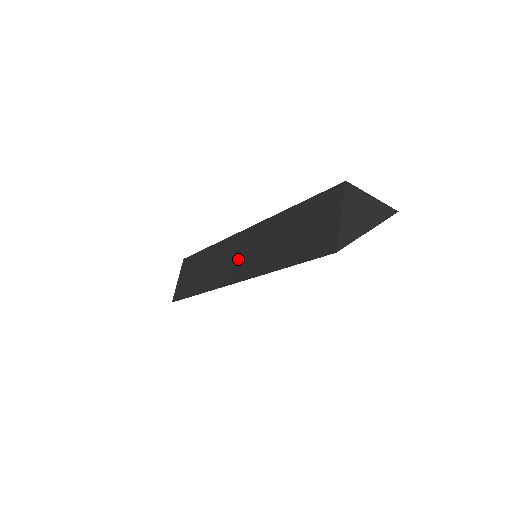
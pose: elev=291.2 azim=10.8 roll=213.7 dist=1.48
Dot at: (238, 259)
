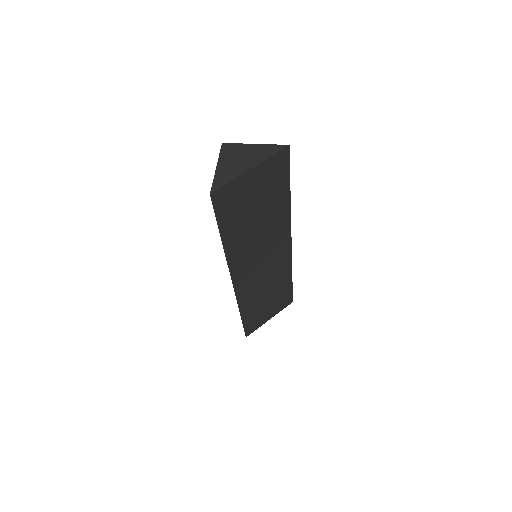
Dot at: occluded
